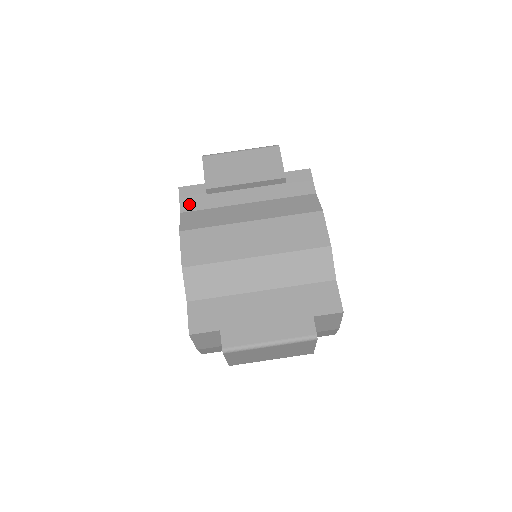
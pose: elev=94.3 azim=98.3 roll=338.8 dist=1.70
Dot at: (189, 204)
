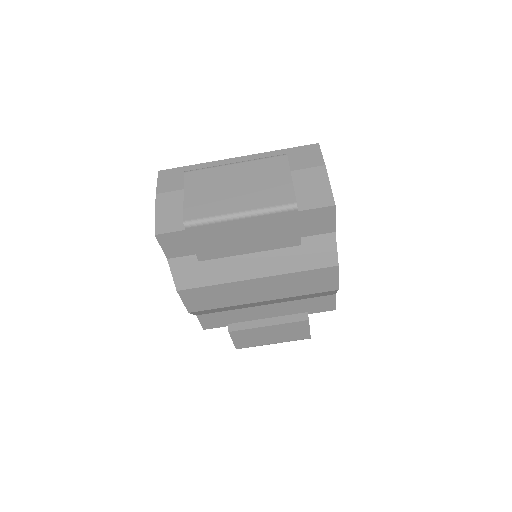
Dot at: (175, 251)
